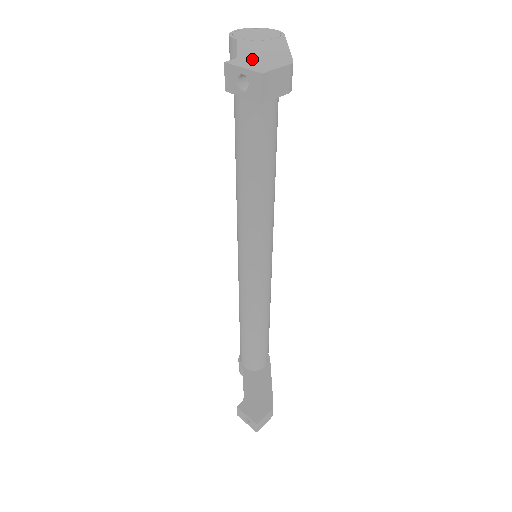
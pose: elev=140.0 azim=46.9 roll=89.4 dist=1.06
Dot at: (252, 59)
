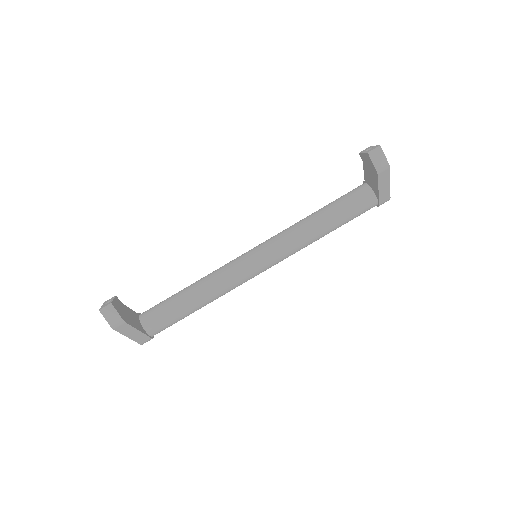
Dot at: occluded
